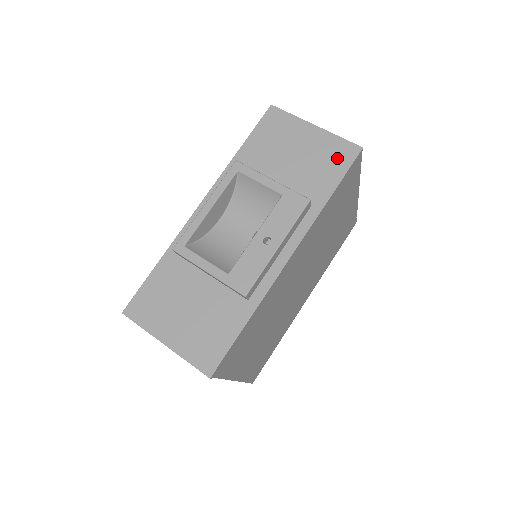
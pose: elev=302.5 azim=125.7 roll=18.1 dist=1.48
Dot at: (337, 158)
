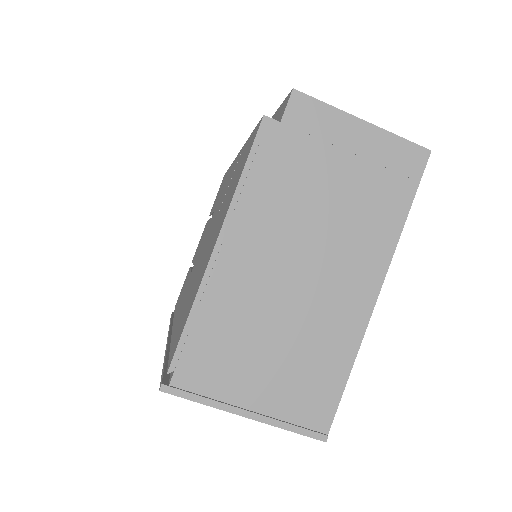
Dot at: occluded
